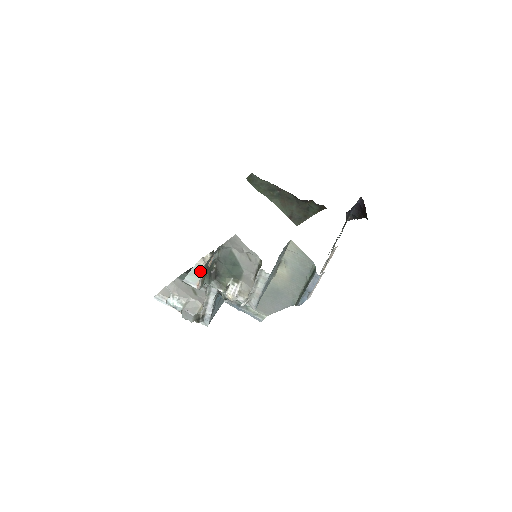
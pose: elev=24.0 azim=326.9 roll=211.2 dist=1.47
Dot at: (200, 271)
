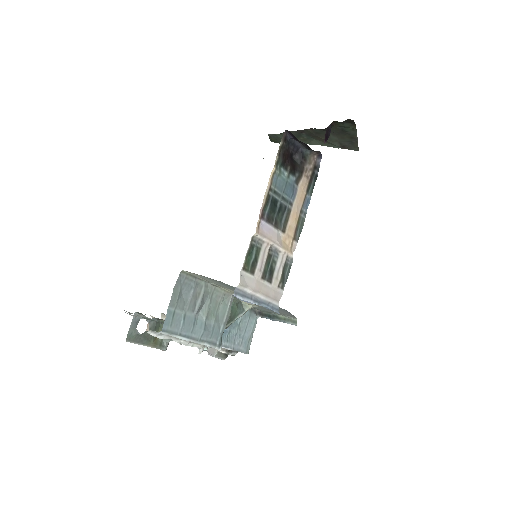
Dot at: occluded
